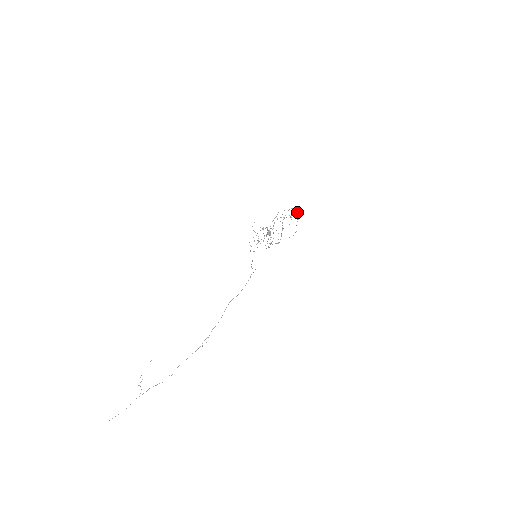
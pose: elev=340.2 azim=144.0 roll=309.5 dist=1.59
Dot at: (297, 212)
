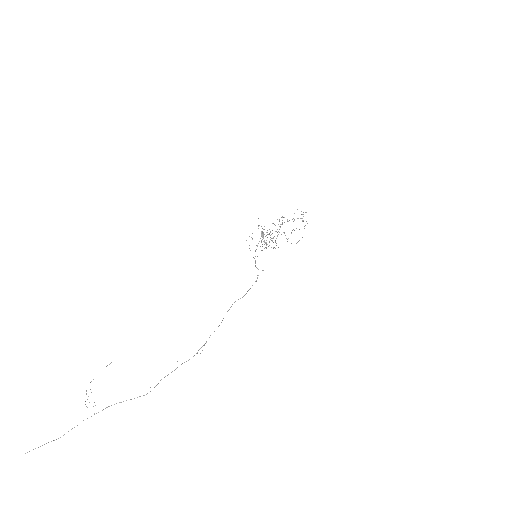
Dot at: occluded
